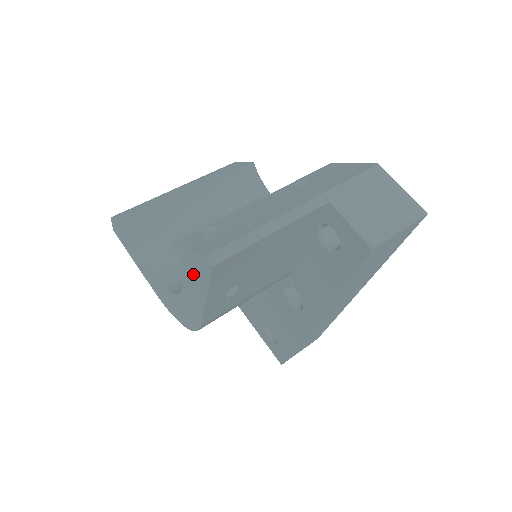
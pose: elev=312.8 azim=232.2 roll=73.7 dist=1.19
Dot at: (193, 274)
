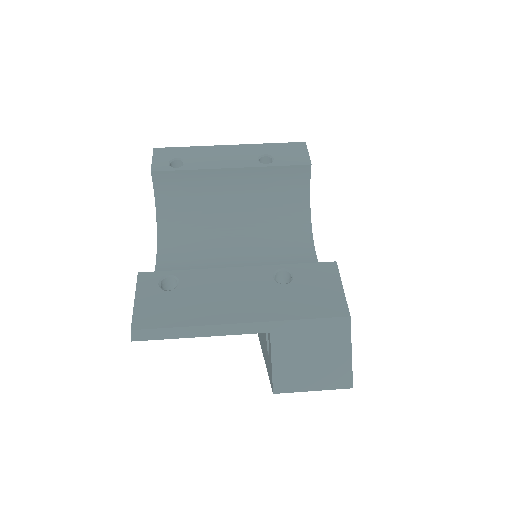
Dot at: occluded
